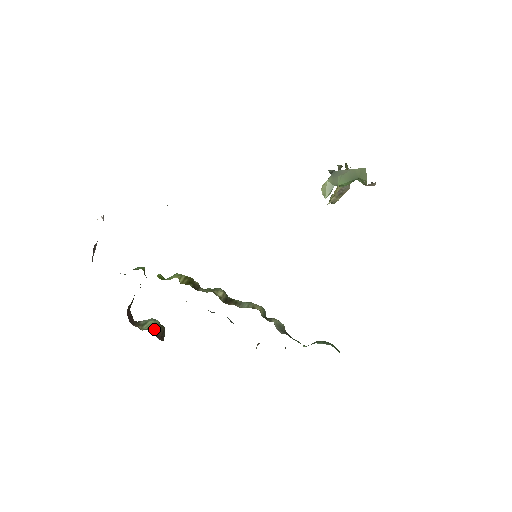
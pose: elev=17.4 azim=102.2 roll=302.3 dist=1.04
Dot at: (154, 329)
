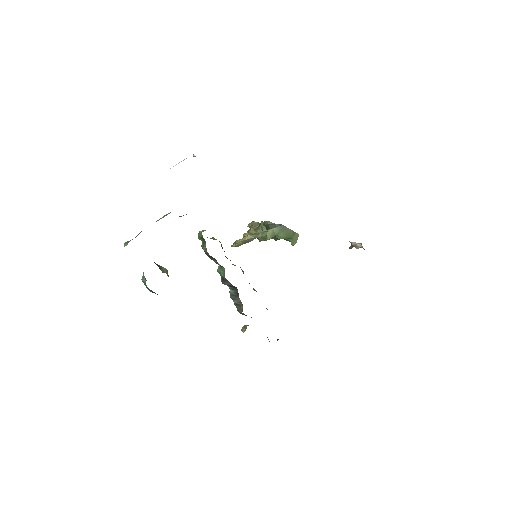
Dot at: (168, 276)
